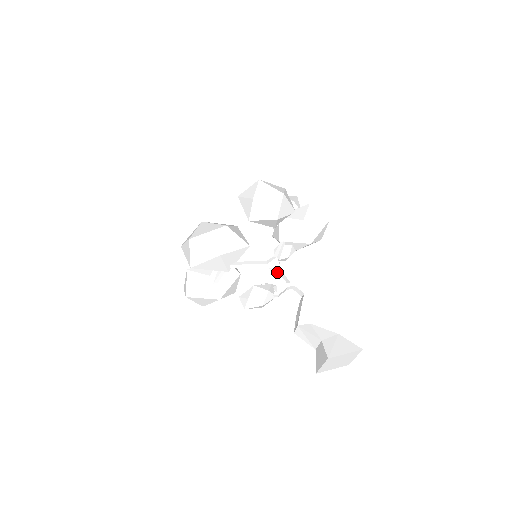
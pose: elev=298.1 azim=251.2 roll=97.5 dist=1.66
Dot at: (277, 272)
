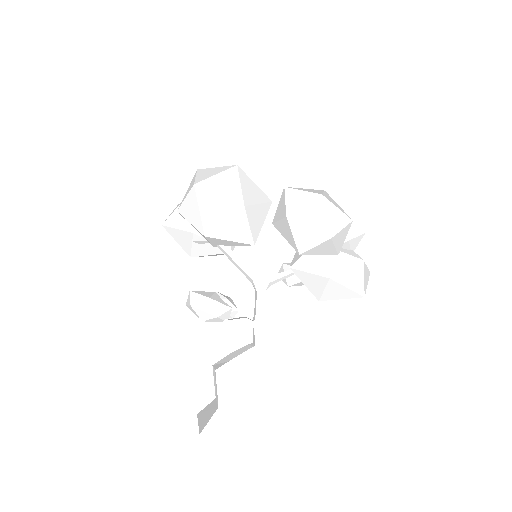
Dot at: (255, 296)
